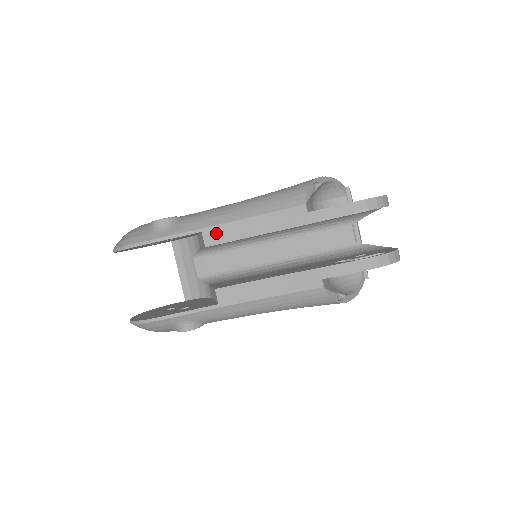
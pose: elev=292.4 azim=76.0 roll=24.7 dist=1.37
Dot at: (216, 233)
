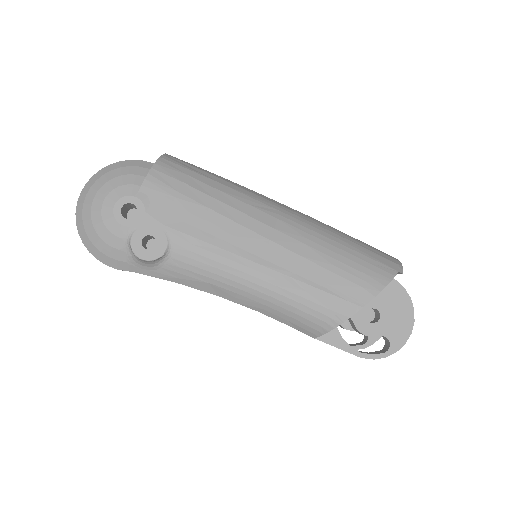
Dot at: occluded
